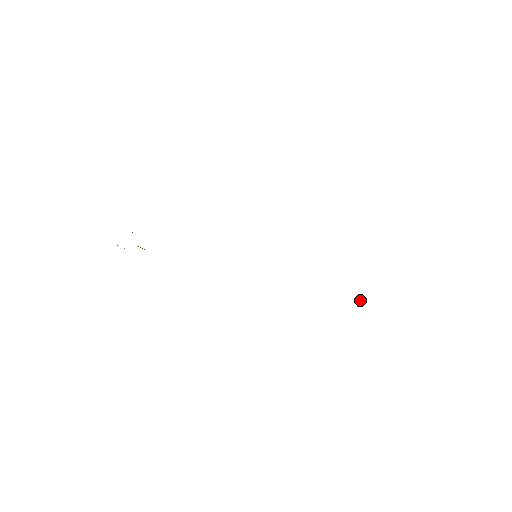
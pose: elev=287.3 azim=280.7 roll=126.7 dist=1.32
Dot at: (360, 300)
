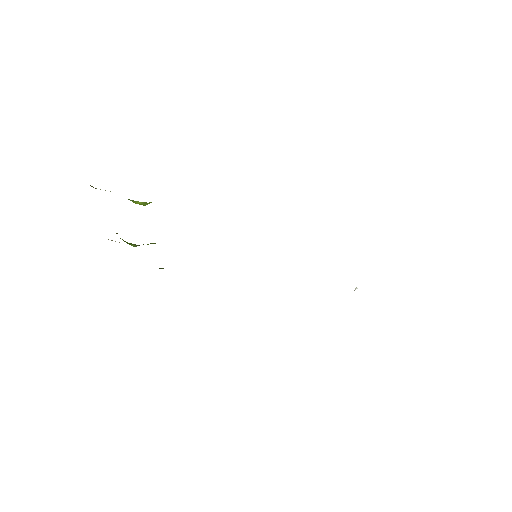
Dot at: (357, 288)
